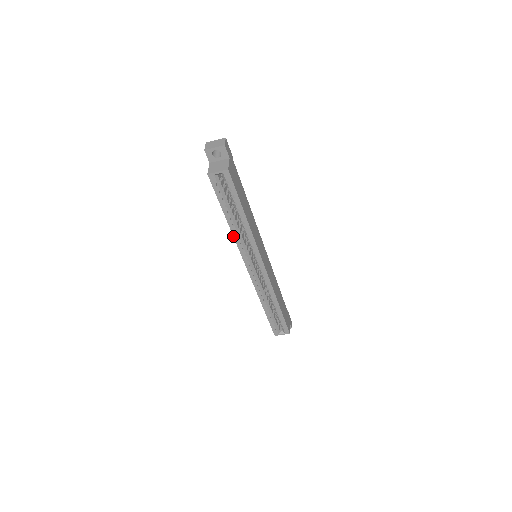
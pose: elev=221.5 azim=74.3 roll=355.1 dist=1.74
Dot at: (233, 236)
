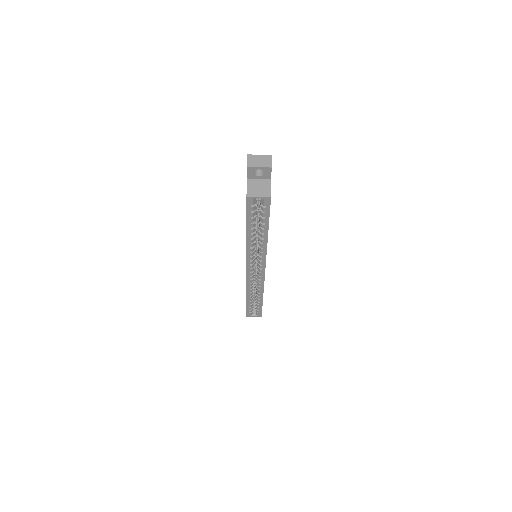
Dot at: (246, 246)
